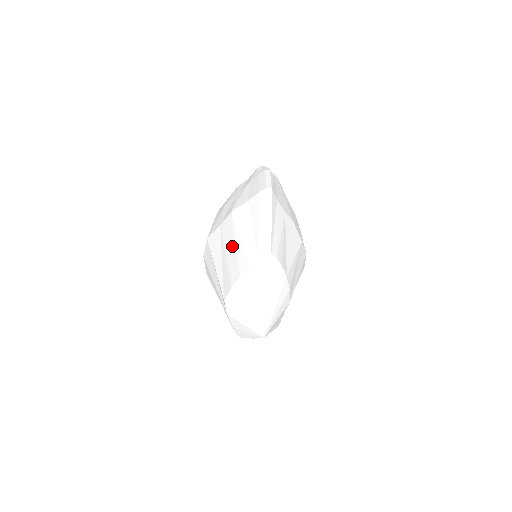
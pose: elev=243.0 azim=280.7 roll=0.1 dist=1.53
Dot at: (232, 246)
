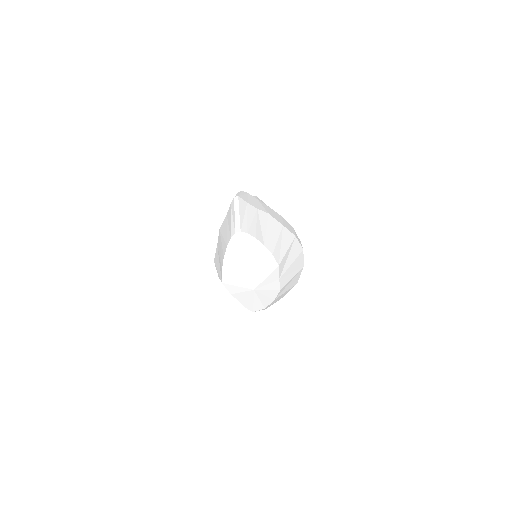
Dot at: (220, 247)
